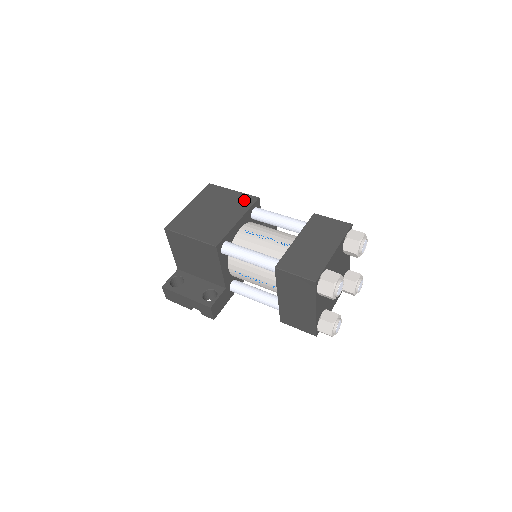
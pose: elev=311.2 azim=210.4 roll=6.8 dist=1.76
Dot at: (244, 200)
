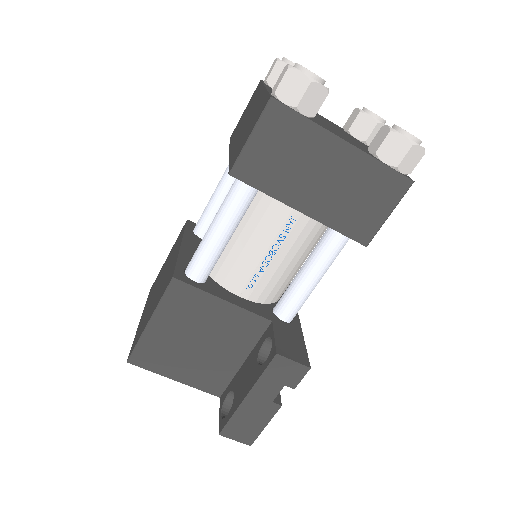
Dot at: (177, 240)
